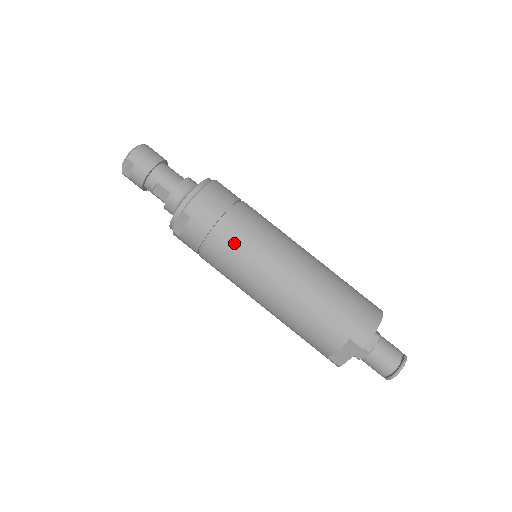
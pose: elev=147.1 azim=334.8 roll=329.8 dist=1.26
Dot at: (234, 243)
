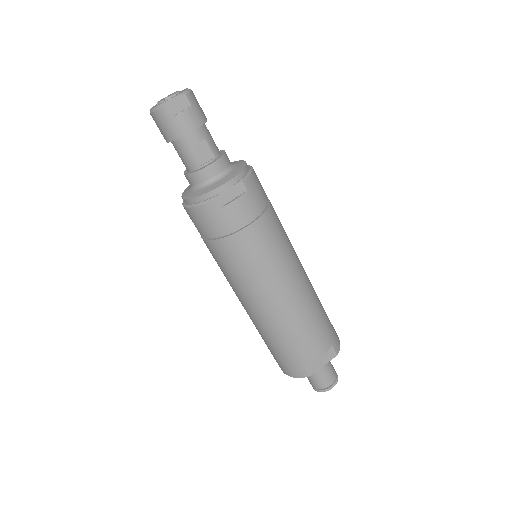
Dot at: (276, 232)
